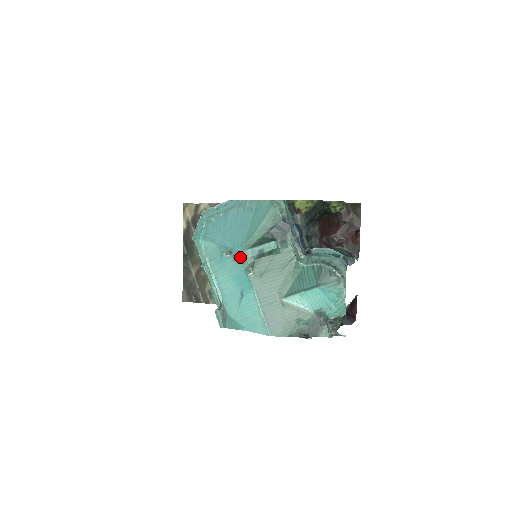
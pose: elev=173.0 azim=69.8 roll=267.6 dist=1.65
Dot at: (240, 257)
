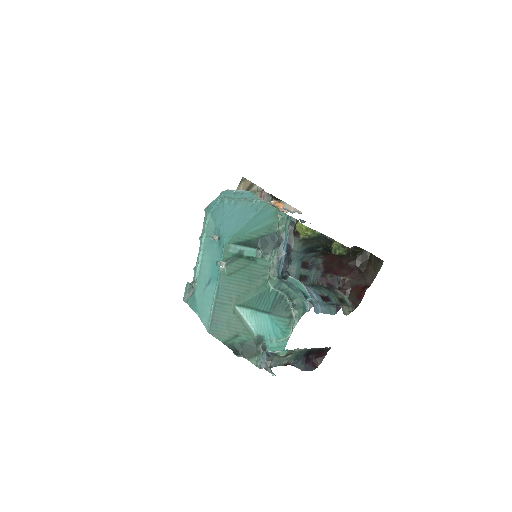
Dot at: (222, 247)
